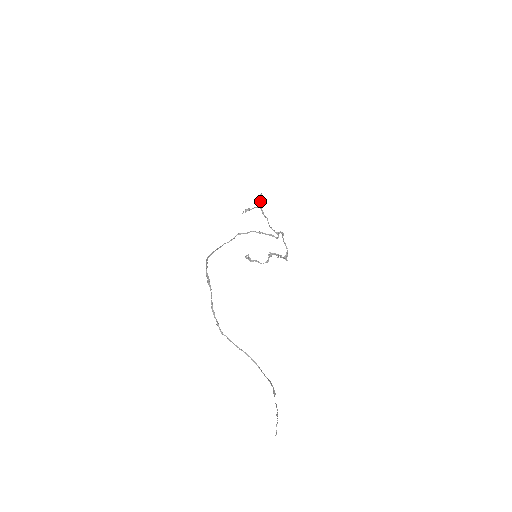
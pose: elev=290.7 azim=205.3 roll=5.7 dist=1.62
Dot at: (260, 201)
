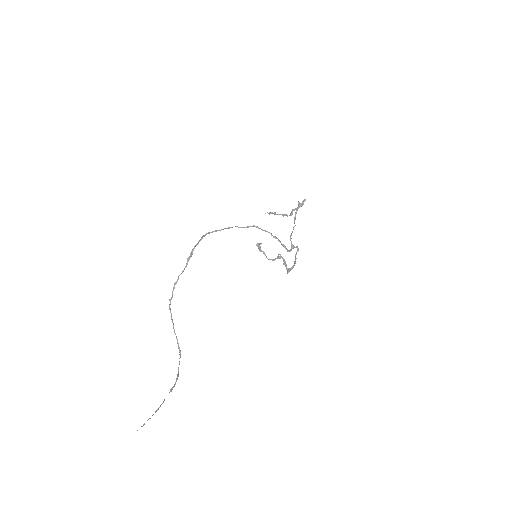
Dot at: (294, 209)
